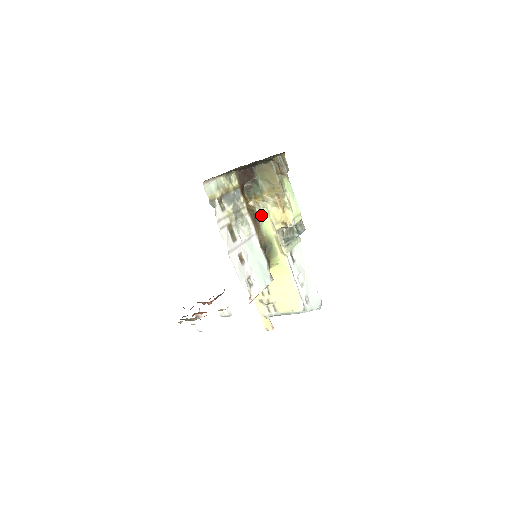
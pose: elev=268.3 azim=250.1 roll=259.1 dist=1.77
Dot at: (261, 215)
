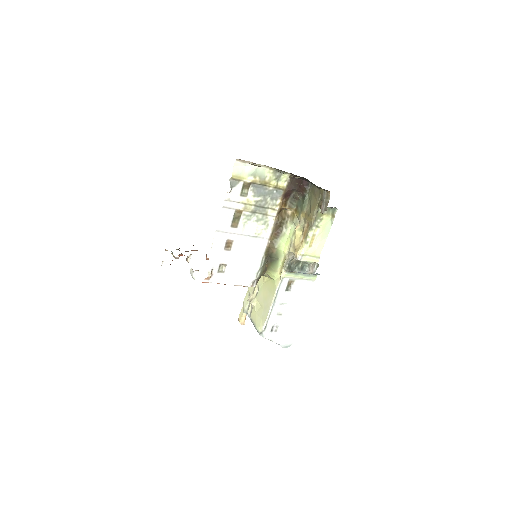
Dot at: (288, 228)
